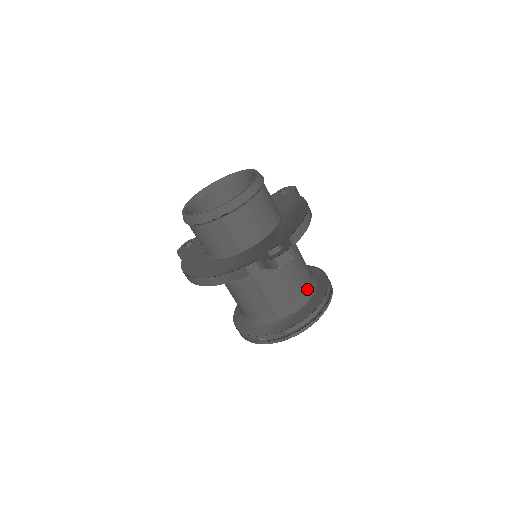
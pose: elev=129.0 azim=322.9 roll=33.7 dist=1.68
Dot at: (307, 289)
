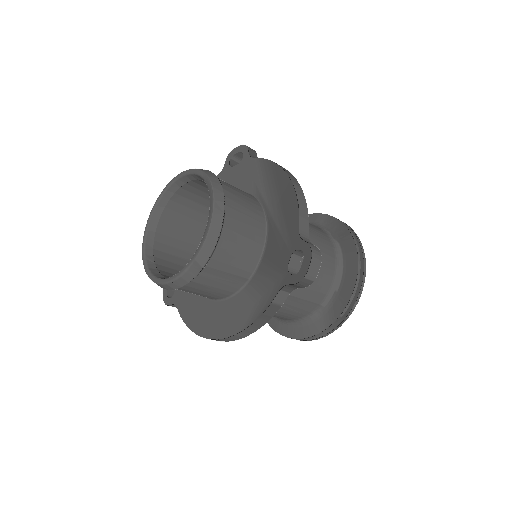
Dot at: (333, 255)
